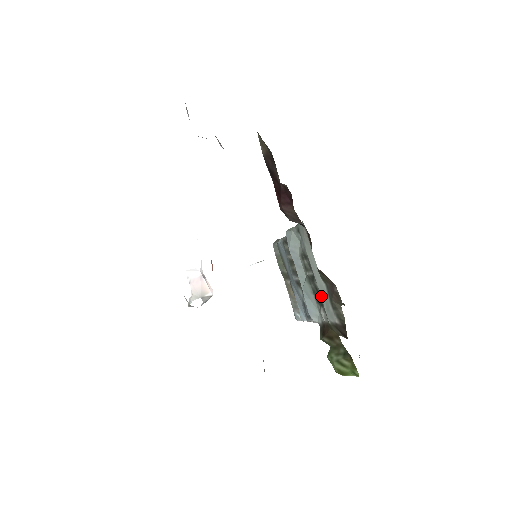
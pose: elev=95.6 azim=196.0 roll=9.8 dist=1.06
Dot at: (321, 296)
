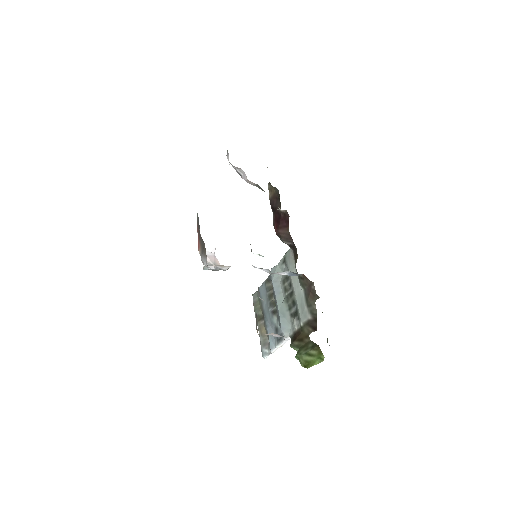
Dot at: (298, 303)
